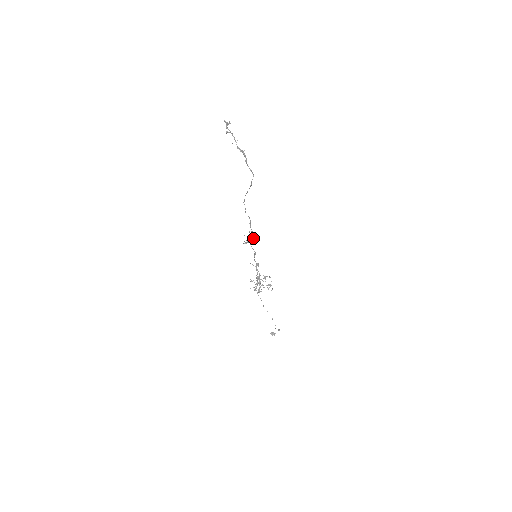
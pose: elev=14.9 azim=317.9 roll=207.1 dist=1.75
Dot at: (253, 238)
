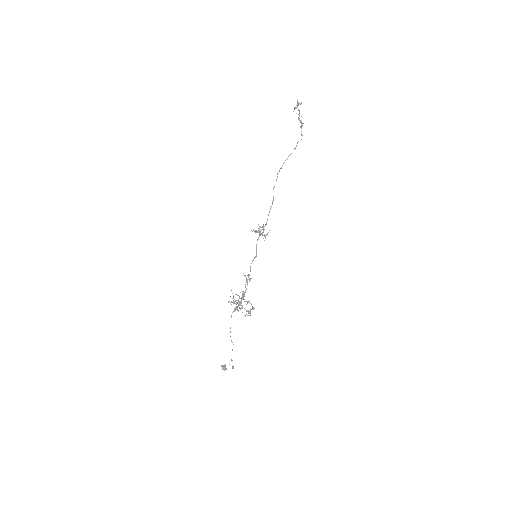
Dot at: (264, 229)
